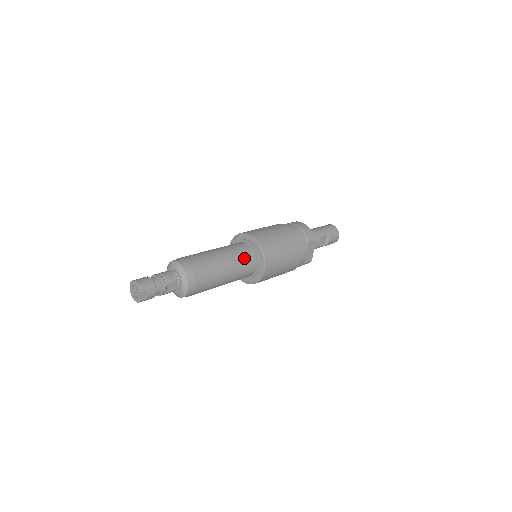
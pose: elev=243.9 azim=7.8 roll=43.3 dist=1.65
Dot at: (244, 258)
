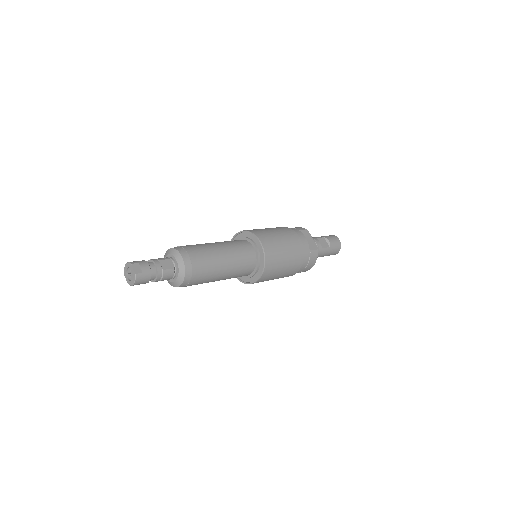
Dot at: (235, 242)
